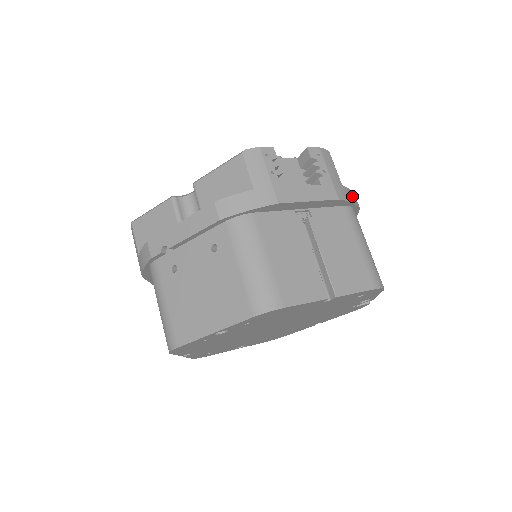
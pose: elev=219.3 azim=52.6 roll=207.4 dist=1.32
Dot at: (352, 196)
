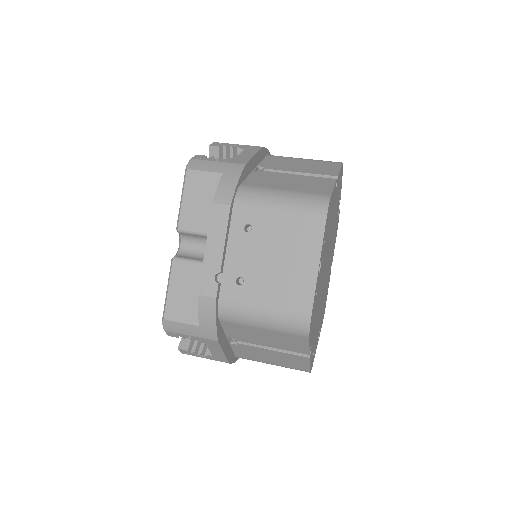
Dot at: occluded
